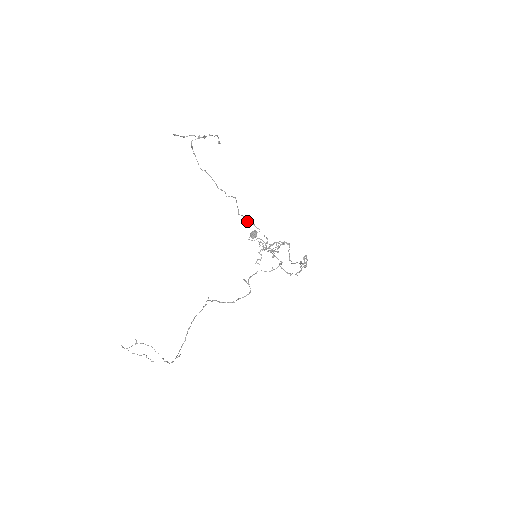
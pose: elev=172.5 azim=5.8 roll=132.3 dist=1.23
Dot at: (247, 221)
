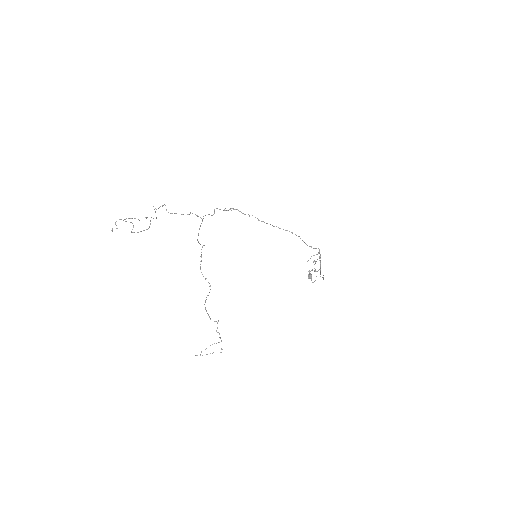
Dot at: (156, 218)
